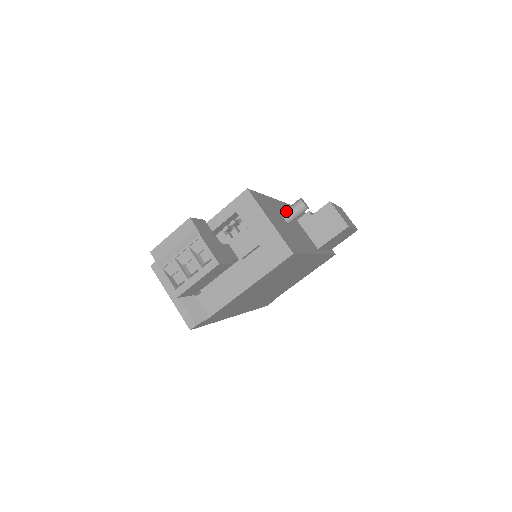
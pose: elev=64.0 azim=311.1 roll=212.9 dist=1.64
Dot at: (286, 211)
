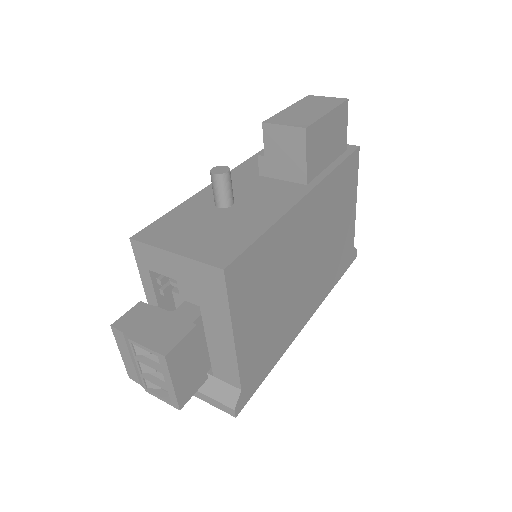
Dot at: occluded
